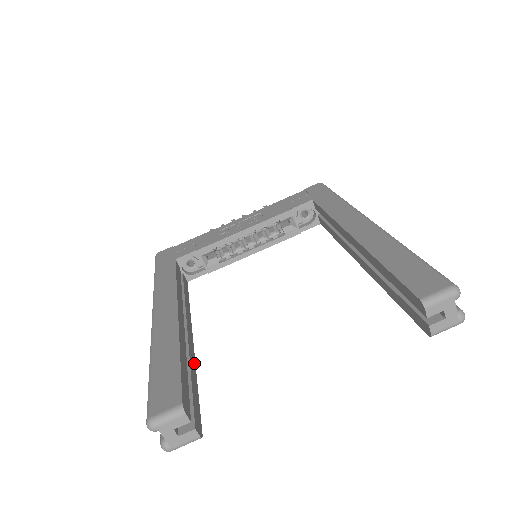
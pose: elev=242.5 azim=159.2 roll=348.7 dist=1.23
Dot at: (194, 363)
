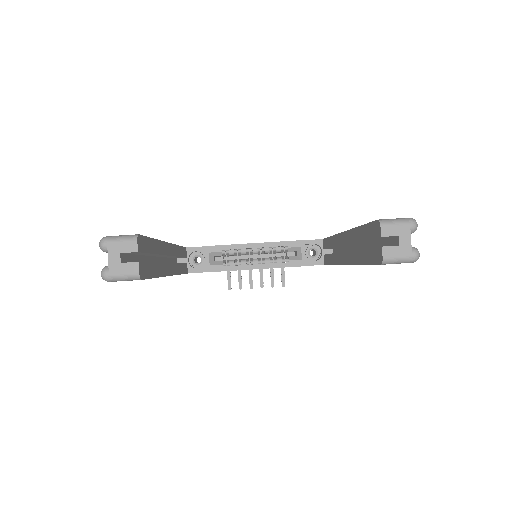
Dot at: (163, 274)
